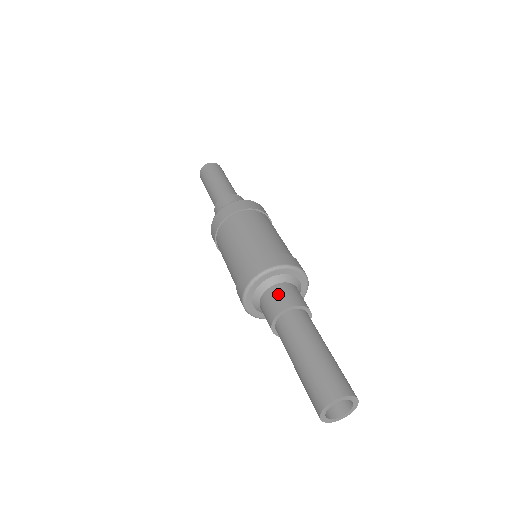
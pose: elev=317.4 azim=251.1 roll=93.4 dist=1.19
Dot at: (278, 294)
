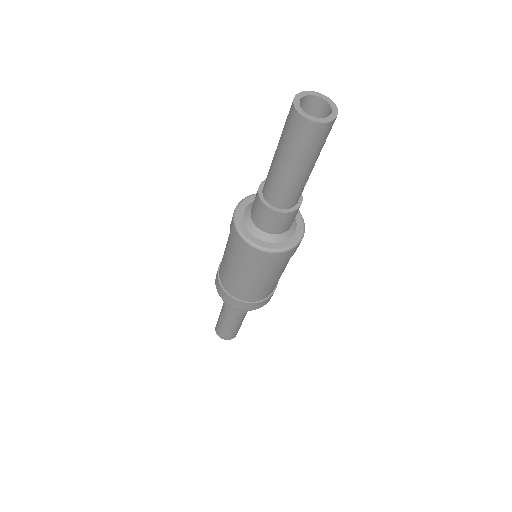
Dot at: occluded
